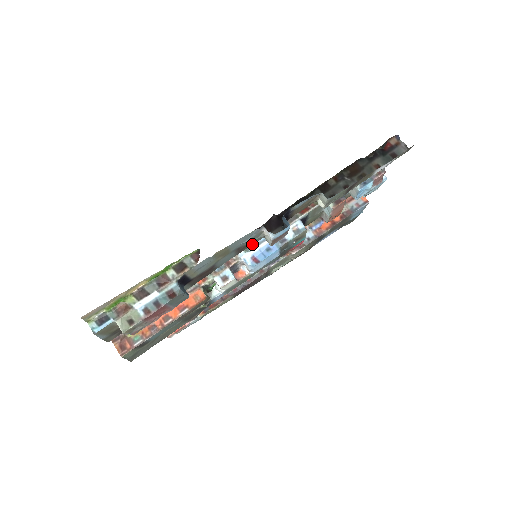
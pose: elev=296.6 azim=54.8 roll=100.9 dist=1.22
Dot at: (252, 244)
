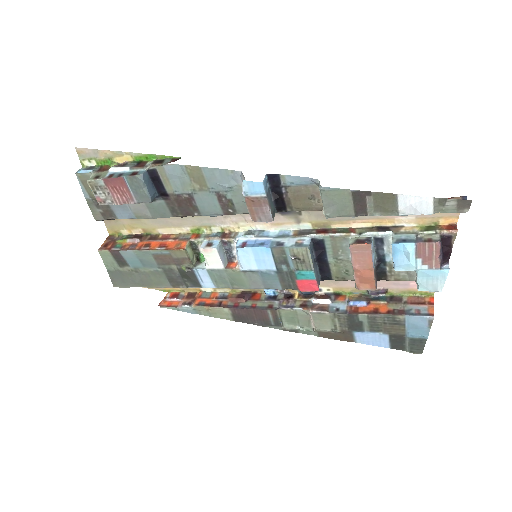
Dot at: (242, 213)
